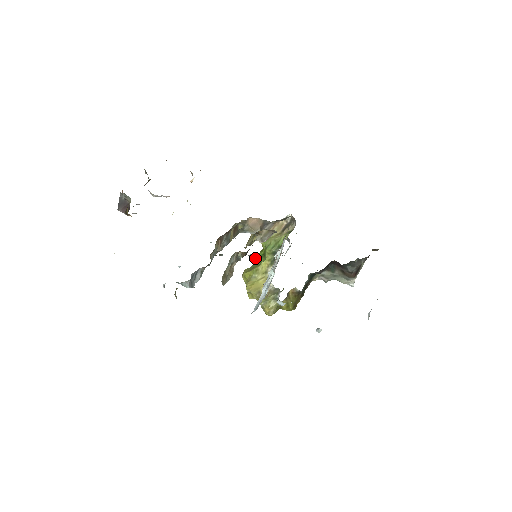
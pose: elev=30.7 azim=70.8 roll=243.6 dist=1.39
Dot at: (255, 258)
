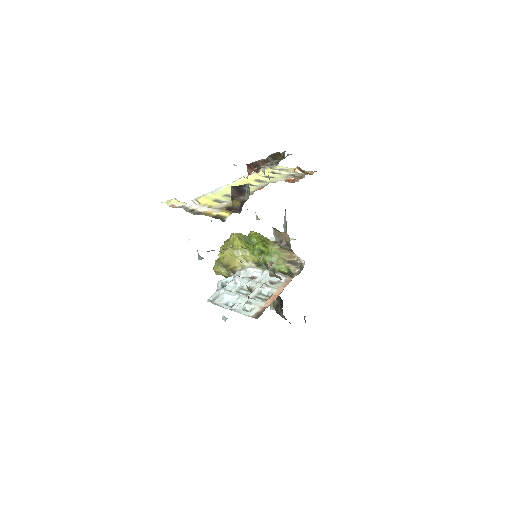
Dot at: (255, 234)
